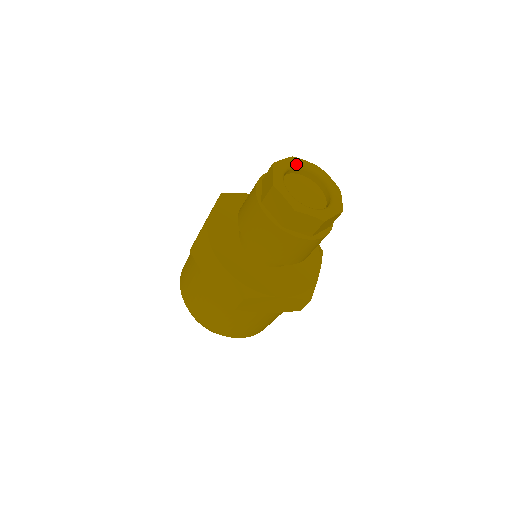
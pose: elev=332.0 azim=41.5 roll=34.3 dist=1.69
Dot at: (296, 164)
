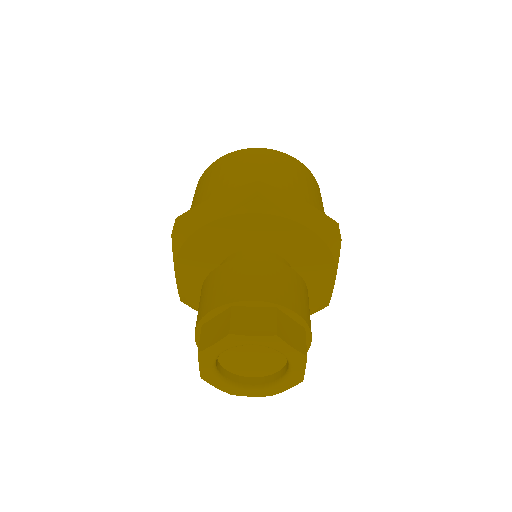
Dot at: (267, 346)
